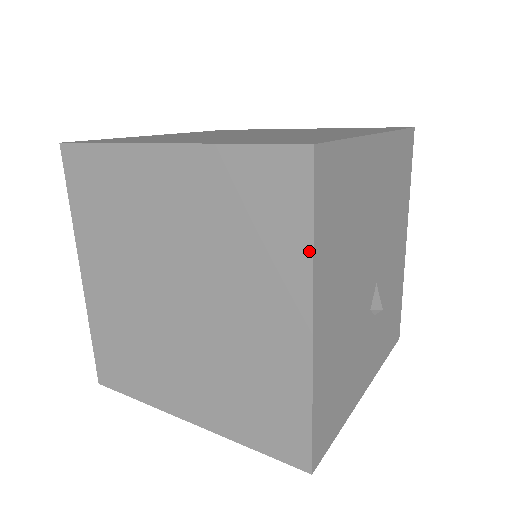
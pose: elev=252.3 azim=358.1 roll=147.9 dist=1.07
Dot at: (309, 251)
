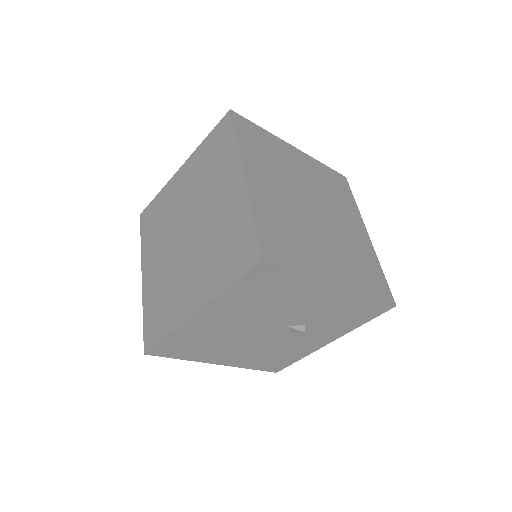
Dot at: (186, 358)
